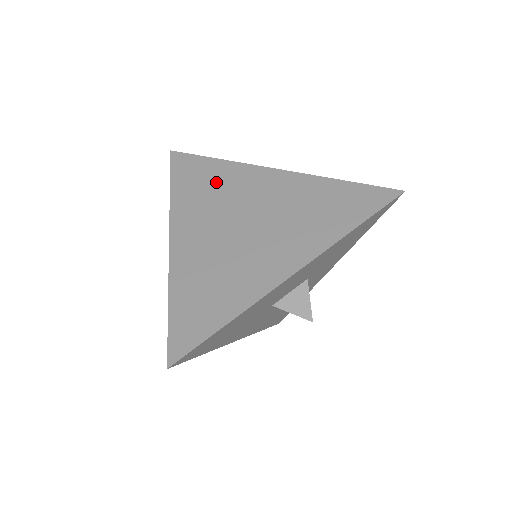
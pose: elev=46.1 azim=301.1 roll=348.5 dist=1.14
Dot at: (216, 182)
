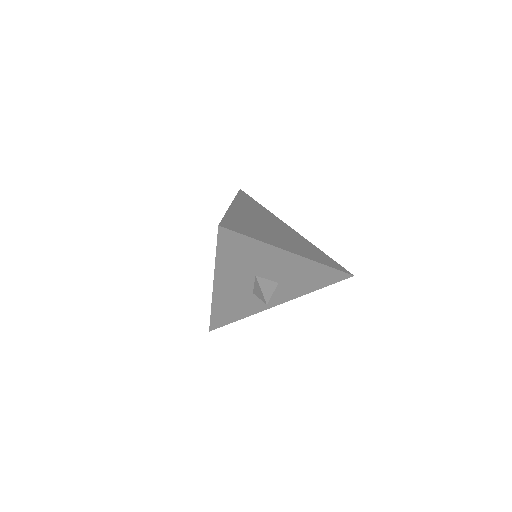
Dot at: (262, 211)
